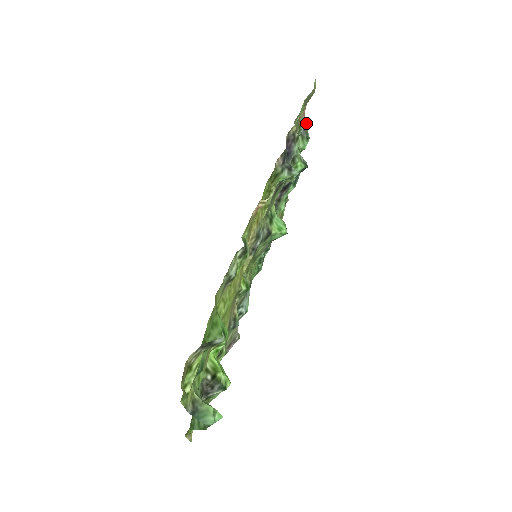
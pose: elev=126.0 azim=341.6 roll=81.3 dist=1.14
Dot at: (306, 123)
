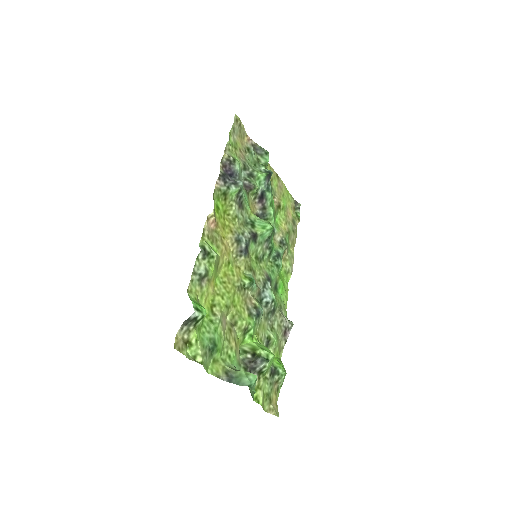
Dot at: (257, 144)
